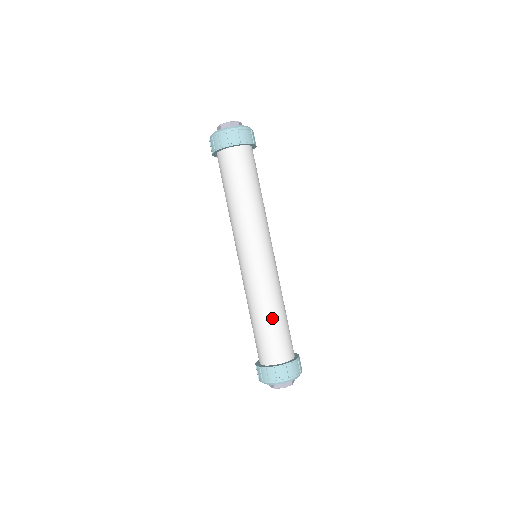
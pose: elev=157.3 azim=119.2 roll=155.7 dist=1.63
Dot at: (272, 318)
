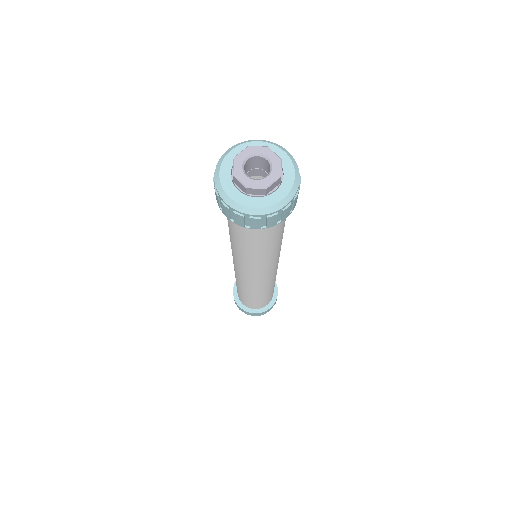
Dot at: (264, 296)
